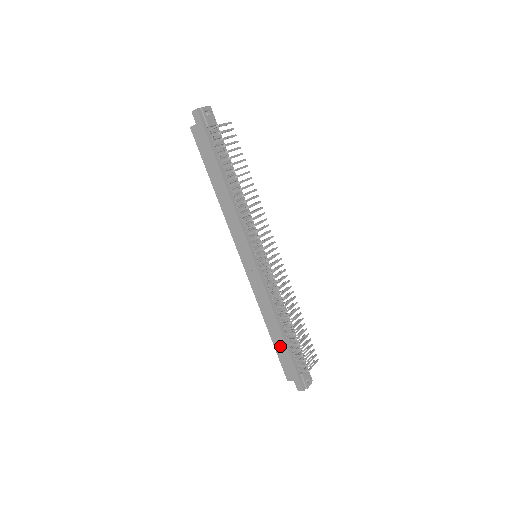
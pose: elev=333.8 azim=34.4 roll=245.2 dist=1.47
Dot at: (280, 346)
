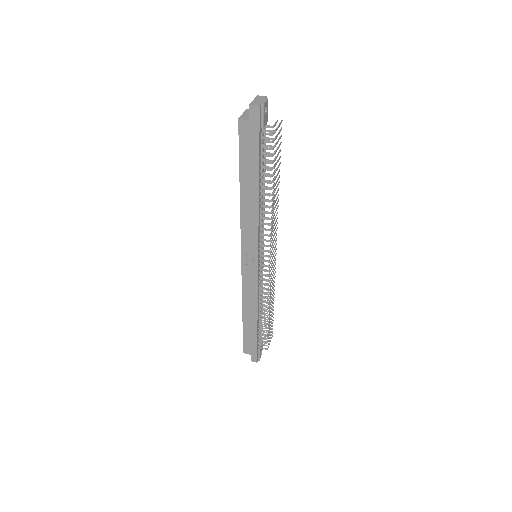
Dot at: (250, 330)
